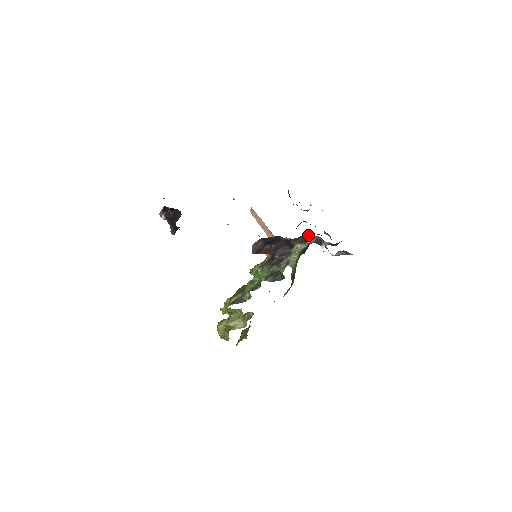
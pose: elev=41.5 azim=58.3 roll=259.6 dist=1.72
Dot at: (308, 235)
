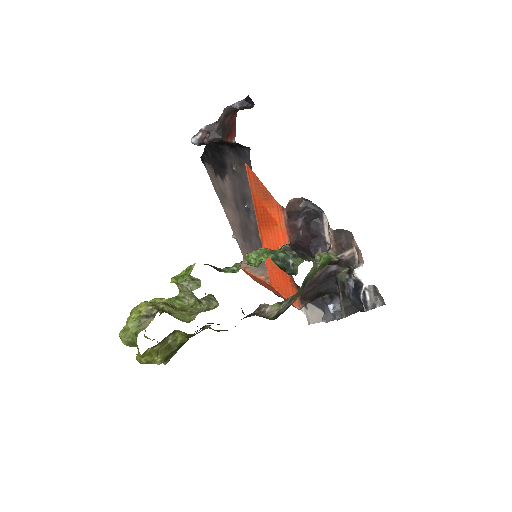
Dot at: (349, 242)
